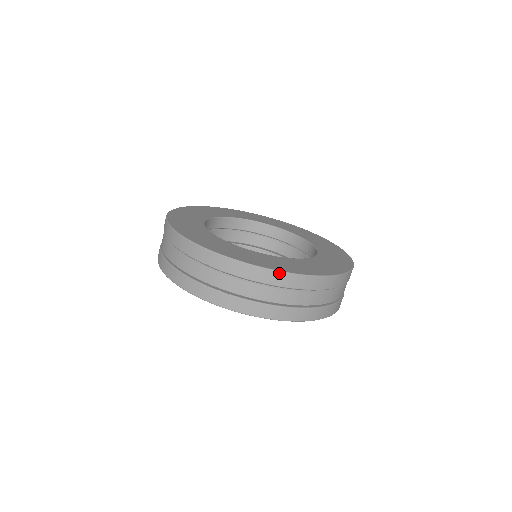
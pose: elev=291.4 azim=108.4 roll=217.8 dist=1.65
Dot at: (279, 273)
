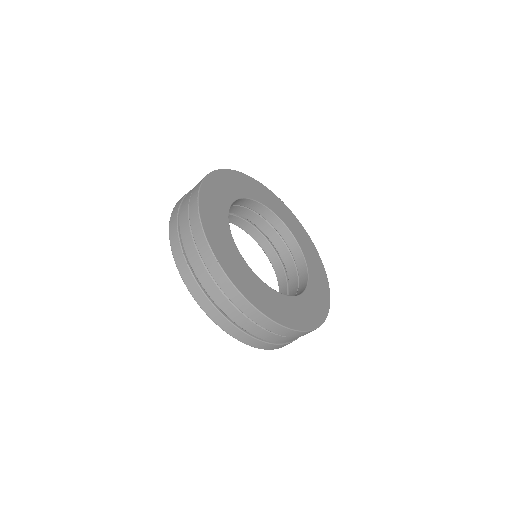
Dot at: (240, 295)
